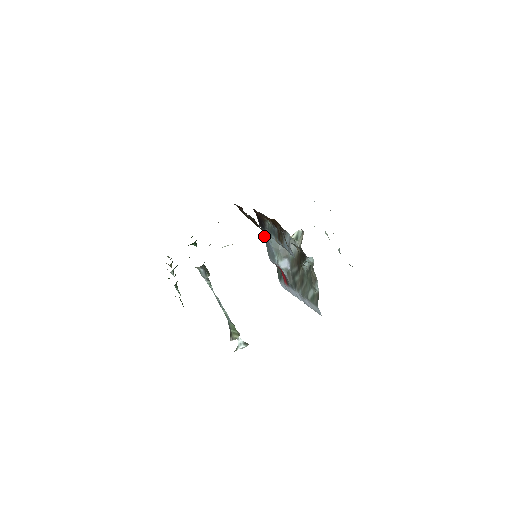
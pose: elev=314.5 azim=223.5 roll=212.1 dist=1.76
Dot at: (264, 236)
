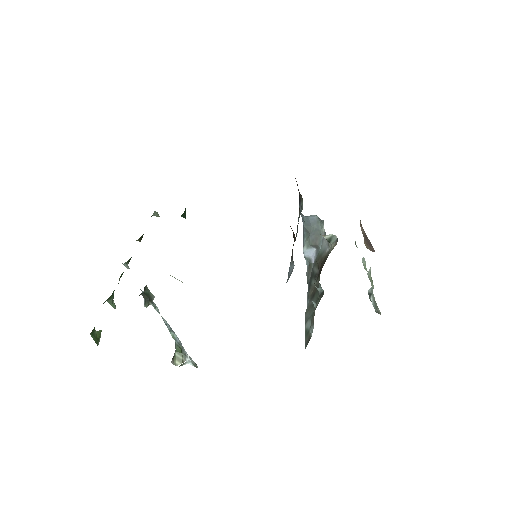
Dot at: occluded
